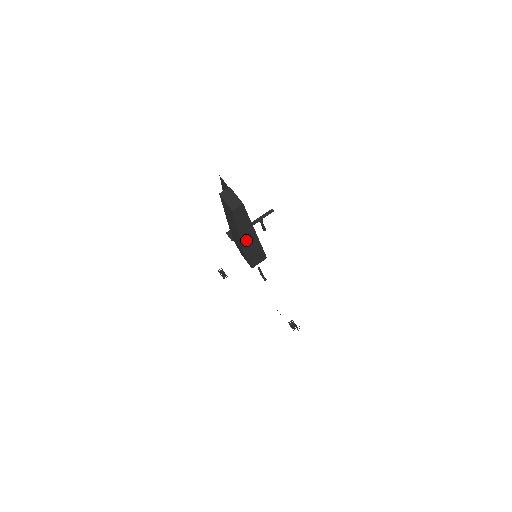
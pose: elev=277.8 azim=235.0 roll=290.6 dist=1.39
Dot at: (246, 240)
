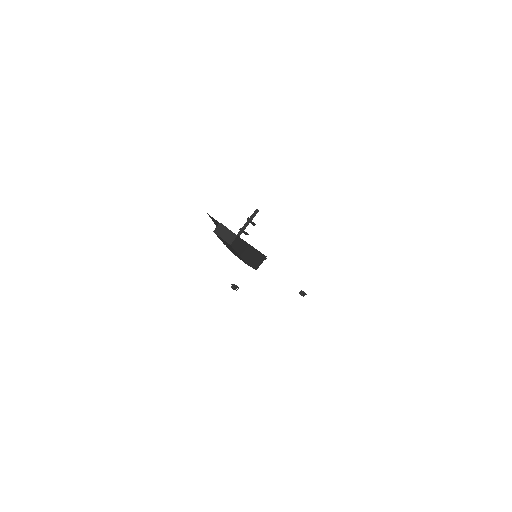
Dot at: (246, 256)
